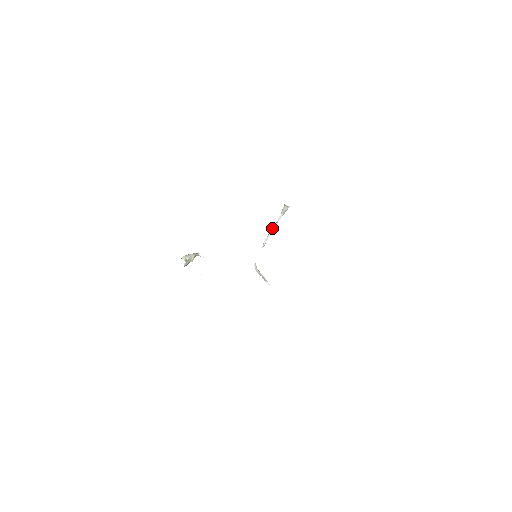
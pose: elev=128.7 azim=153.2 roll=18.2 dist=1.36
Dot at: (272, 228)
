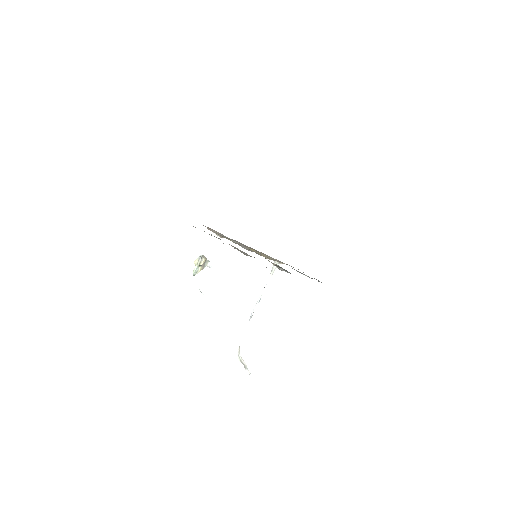
Dot at: (261, 293)
